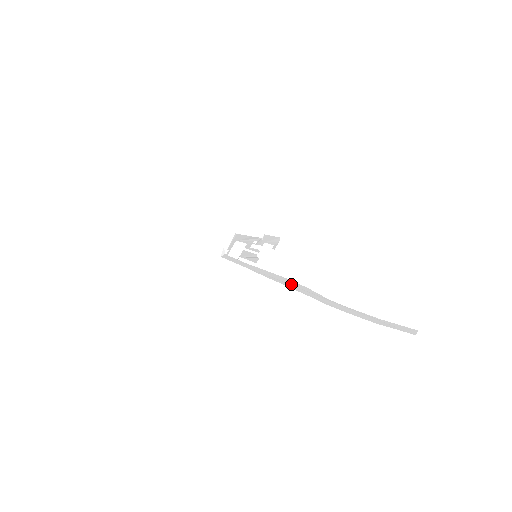
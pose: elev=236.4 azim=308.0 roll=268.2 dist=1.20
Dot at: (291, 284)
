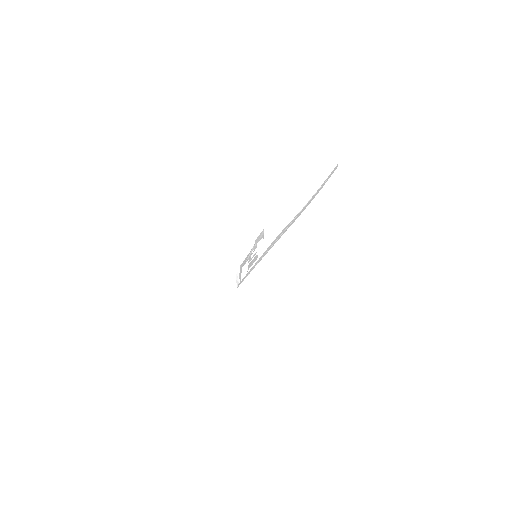
Dot at: (279, 236)
